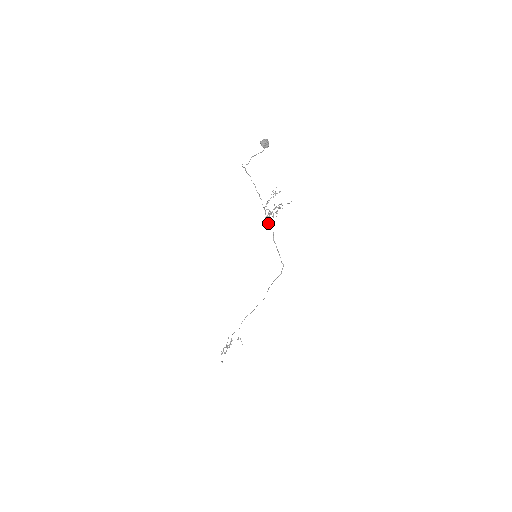
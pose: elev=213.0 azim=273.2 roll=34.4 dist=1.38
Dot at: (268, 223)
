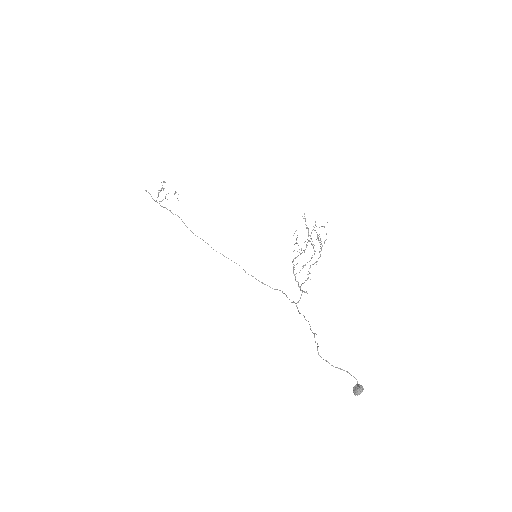
Dot at: (297, 308)
